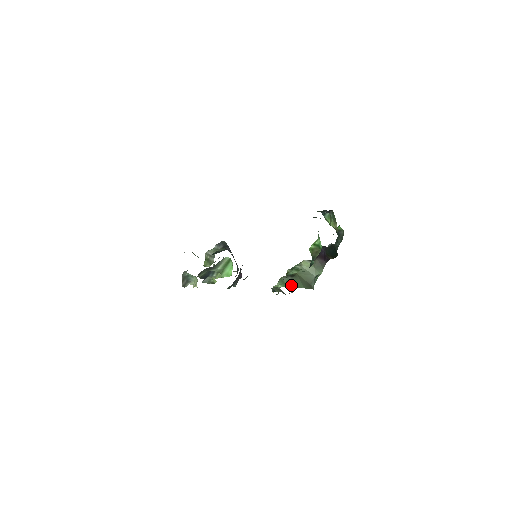
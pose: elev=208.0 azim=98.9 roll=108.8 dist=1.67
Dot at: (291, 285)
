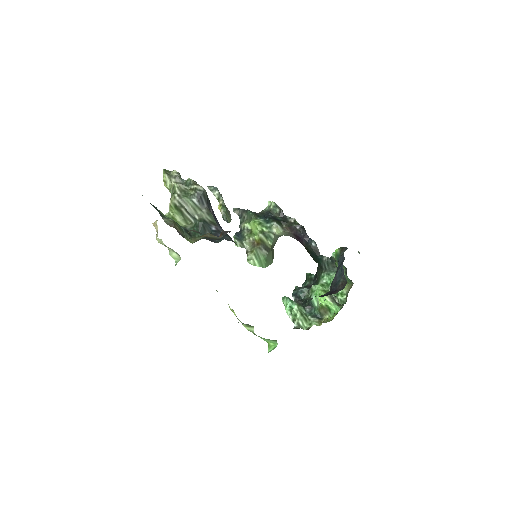
Dot at: (266, 264)
